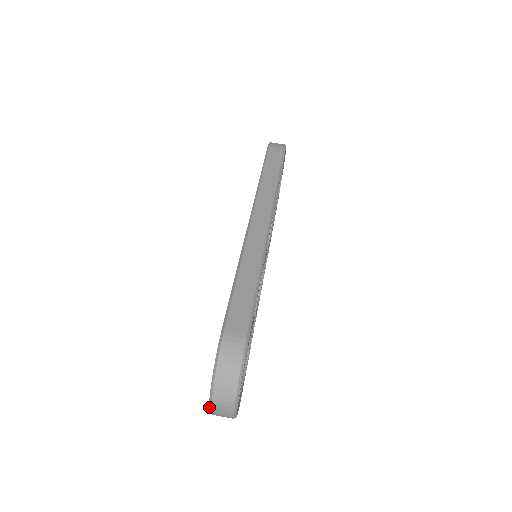
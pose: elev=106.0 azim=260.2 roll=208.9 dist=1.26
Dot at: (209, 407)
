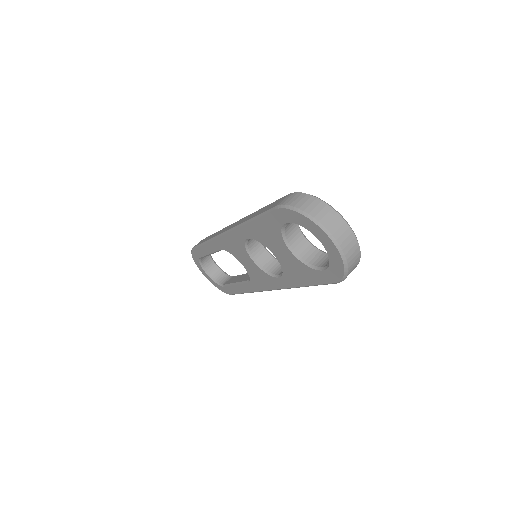
Dot at: (332, 241)
